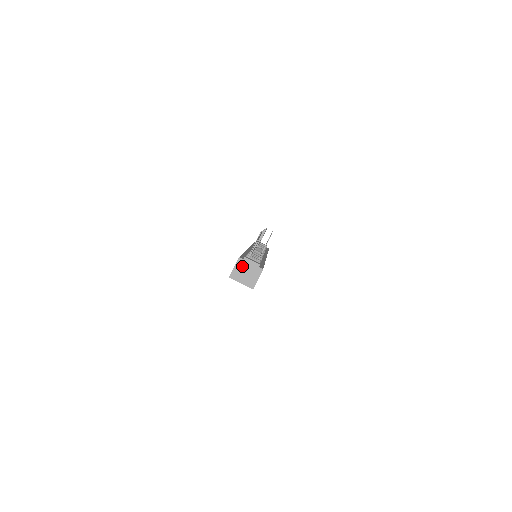
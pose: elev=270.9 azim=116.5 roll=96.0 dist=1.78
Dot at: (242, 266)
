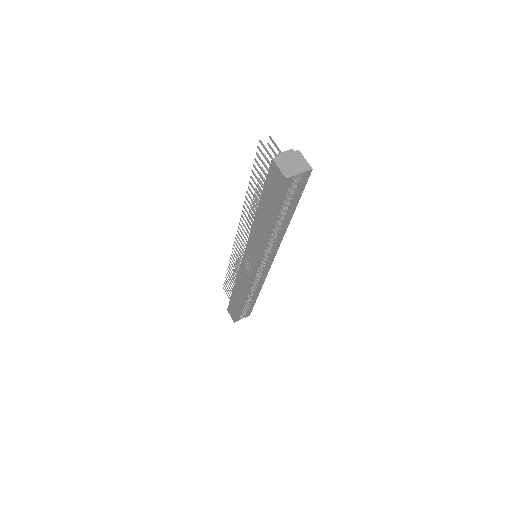
Dot at: (283, 162)
